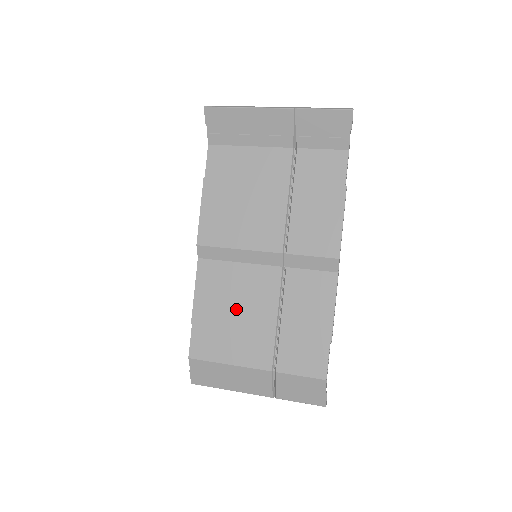
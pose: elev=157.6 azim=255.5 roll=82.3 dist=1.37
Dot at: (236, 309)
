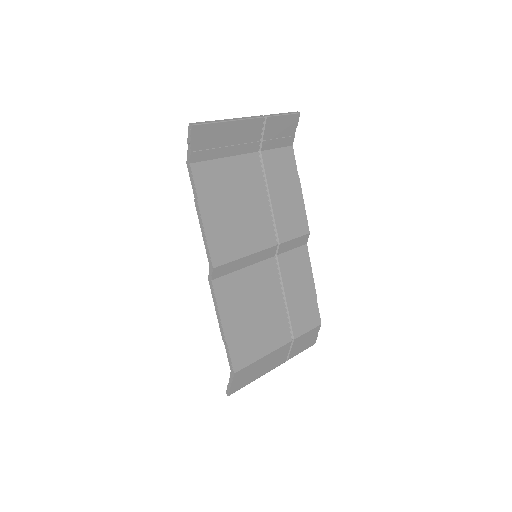
Dot at: (255, 308)
